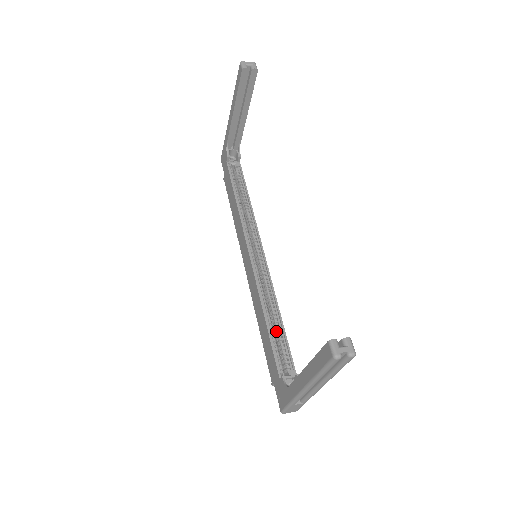
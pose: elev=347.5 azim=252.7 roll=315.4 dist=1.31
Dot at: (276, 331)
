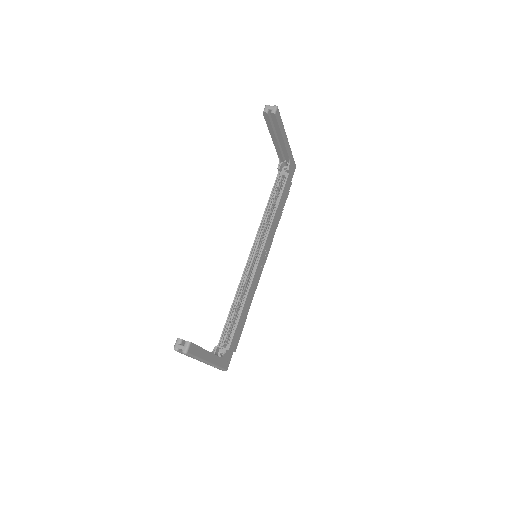
Dot at: (237, 315)
